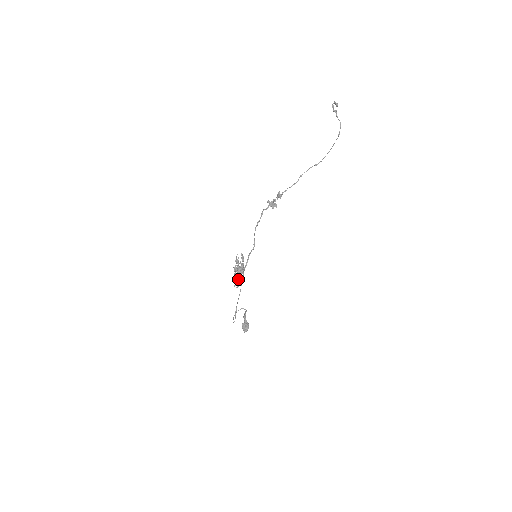
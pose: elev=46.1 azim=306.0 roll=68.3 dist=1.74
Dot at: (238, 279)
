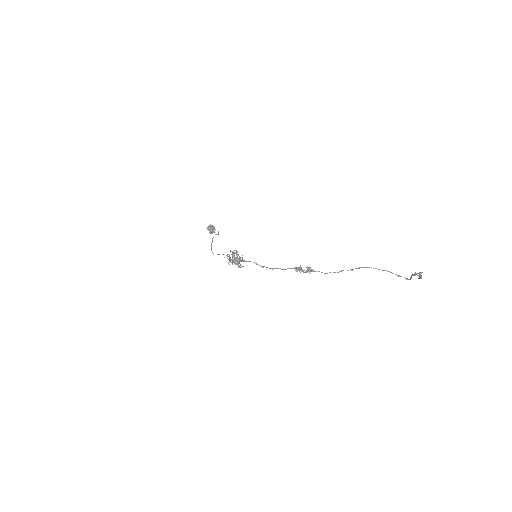
Dot at: occluded
